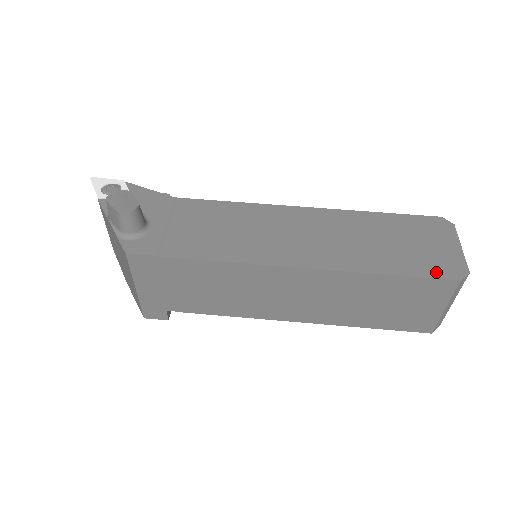
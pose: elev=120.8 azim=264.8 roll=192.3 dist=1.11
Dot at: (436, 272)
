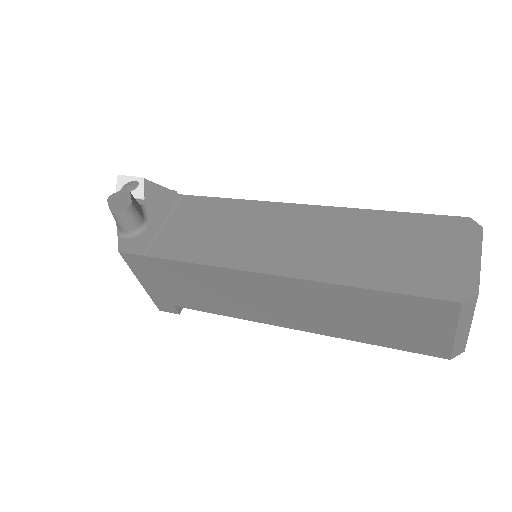
Dot at: (432, 290)
